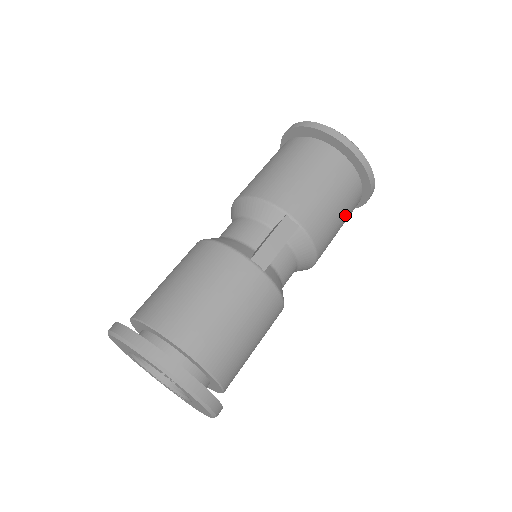
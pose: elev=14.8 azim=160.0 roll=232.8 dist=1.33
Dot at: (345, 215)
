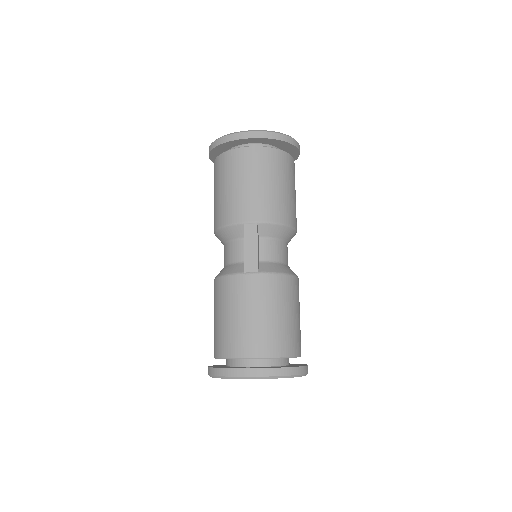
Dot at: (286, 180)
